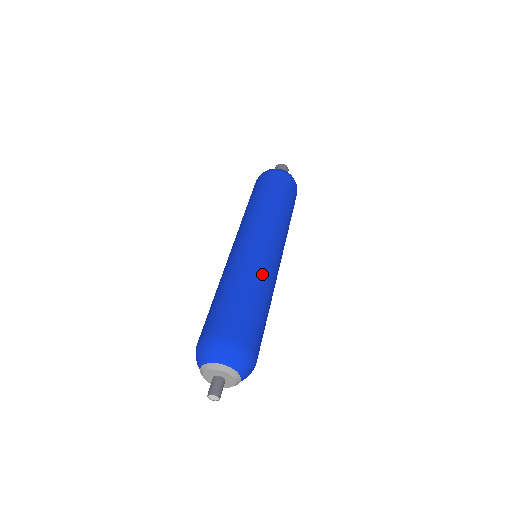
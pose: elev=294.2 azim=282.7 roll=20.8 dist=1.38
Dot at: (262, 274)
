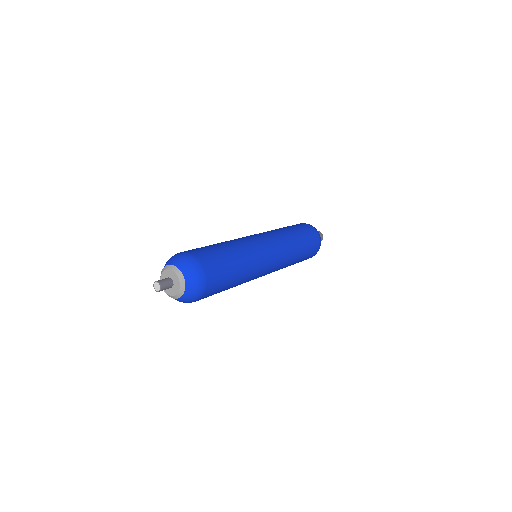
Dot at: (249, 253)
